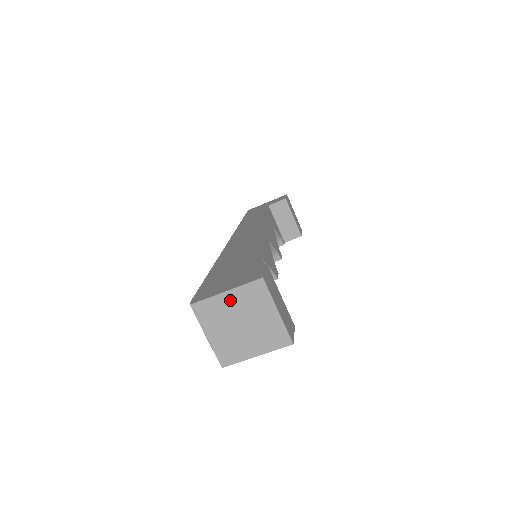
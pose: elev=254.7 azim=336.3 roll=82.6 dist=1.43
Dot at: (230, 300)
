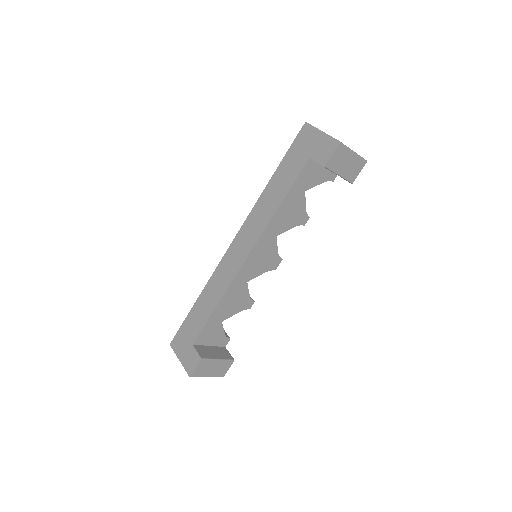
Dot at: occluded
